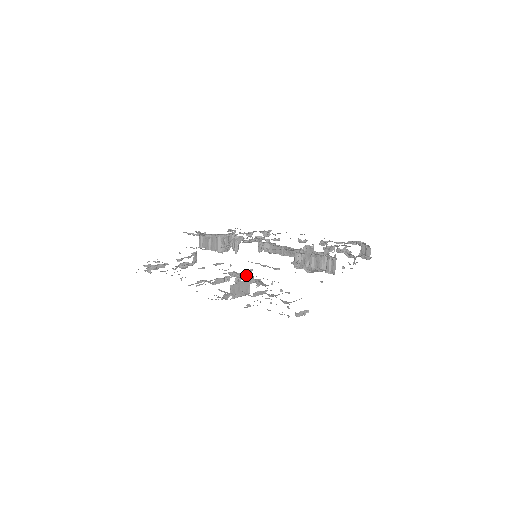
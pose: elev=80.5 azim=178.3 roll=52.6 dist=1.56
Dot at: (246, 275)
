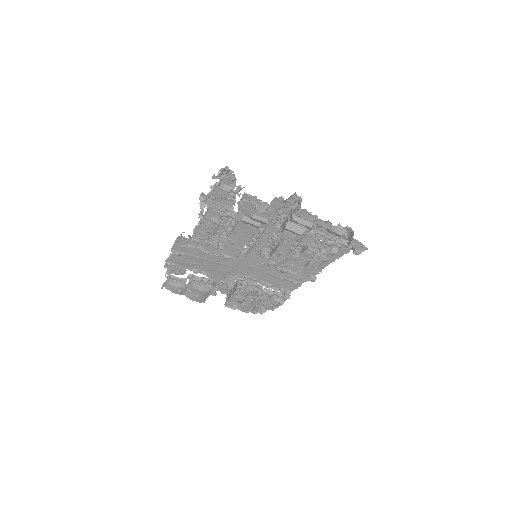
Dot at: (231, 225)
